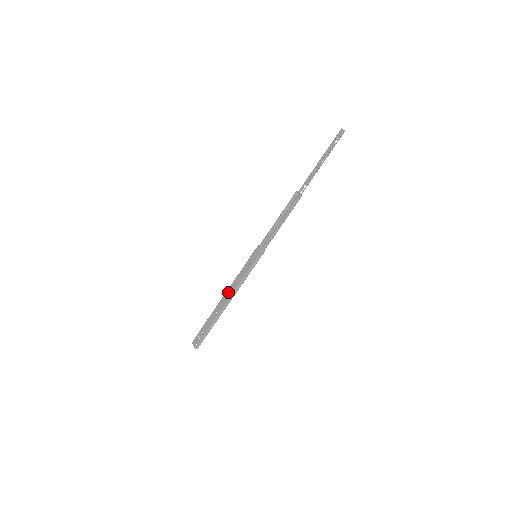
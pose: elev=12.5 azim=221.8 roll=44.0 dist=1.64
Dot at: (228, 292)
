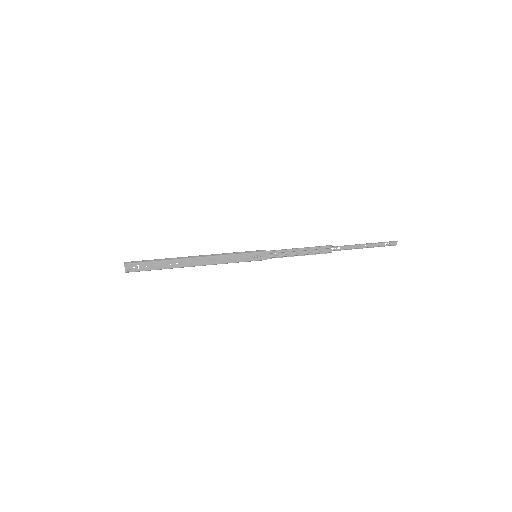
Dot at: (205, 259)
